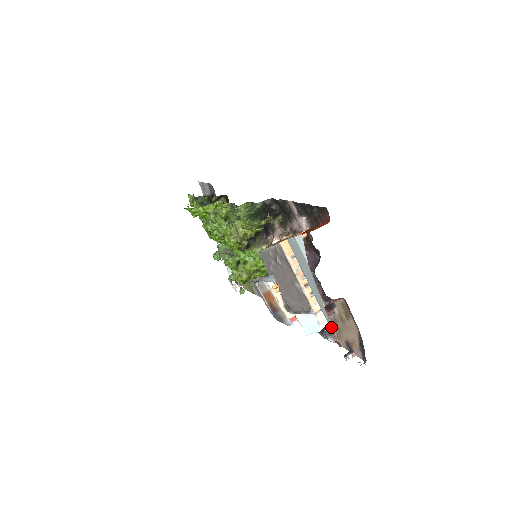
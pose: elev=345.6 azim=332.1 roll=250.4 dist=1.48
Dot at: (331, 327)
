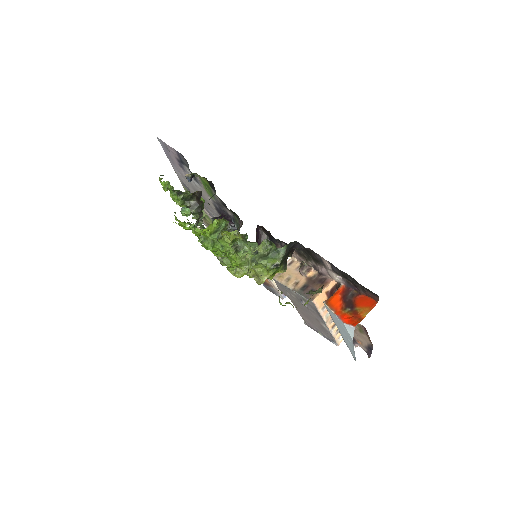
Dot at: (355, 359)
